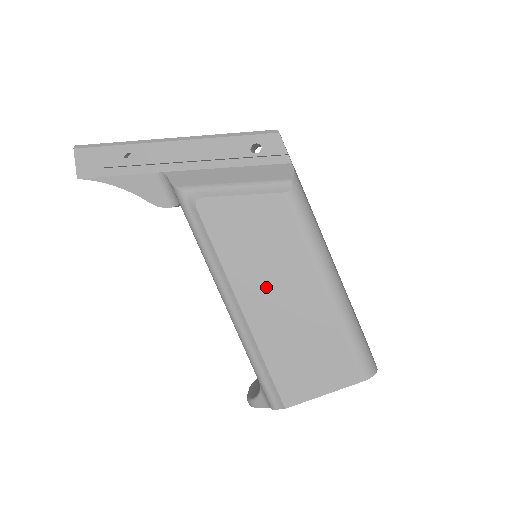
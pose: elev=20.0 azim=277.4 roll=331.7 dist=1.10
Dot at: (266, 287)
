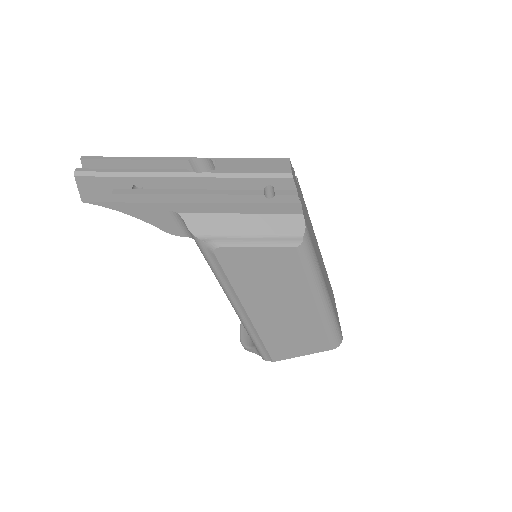
Dot at: (270, 303)
